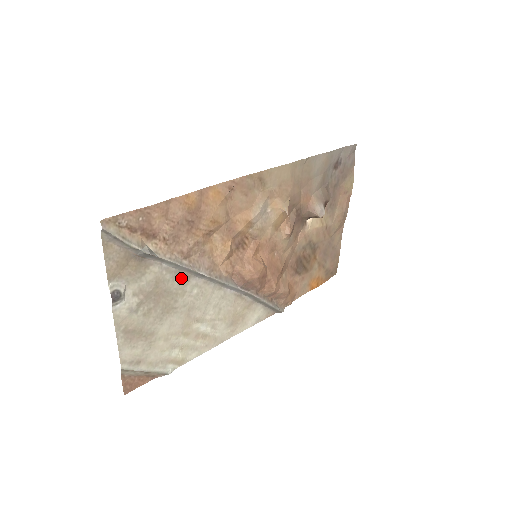
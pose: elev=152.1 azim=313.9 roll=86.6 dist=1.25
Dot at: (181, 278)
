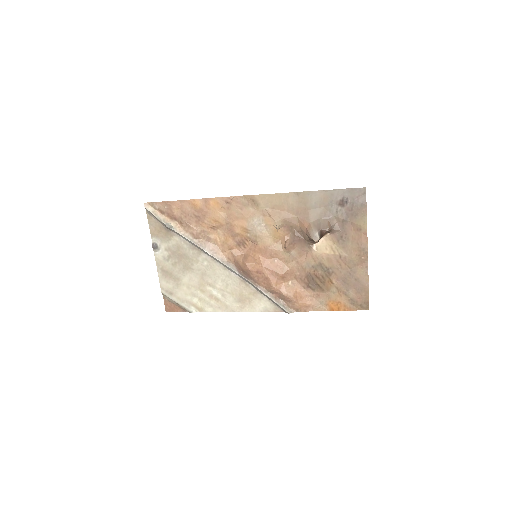
Dot at: (195, 250)
